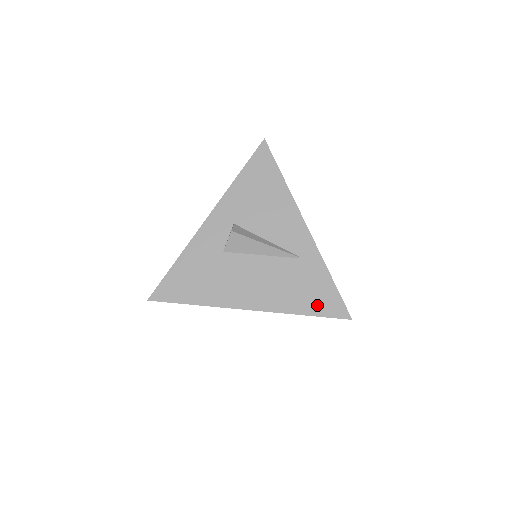
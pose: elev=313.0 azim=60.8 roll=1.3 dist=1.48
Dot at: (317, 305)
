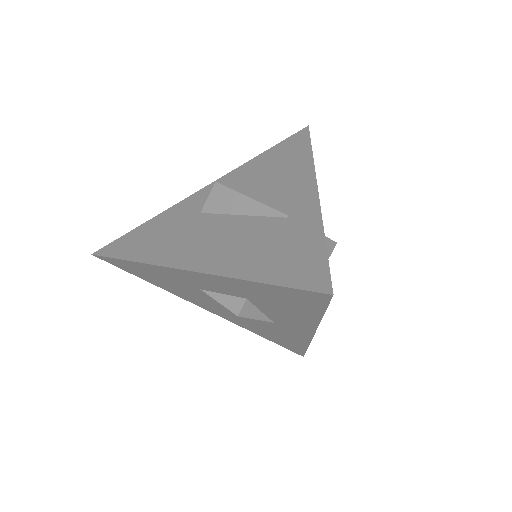
Dot at: (283, 270)
